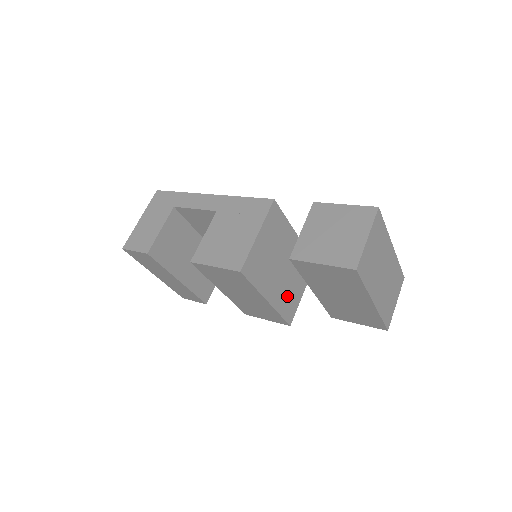
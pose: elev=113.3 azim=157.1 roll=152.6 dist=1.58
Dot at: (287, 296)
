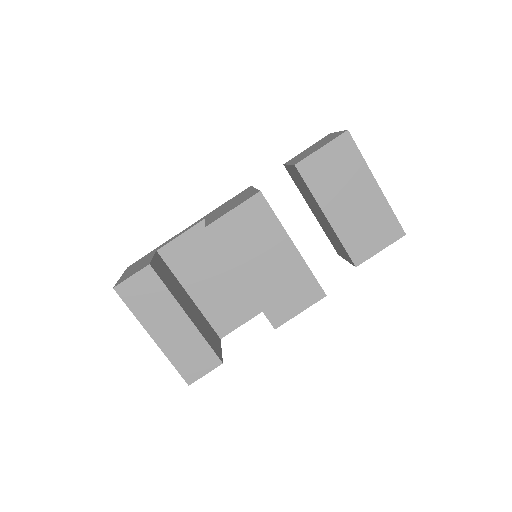
Dot at: occluded
